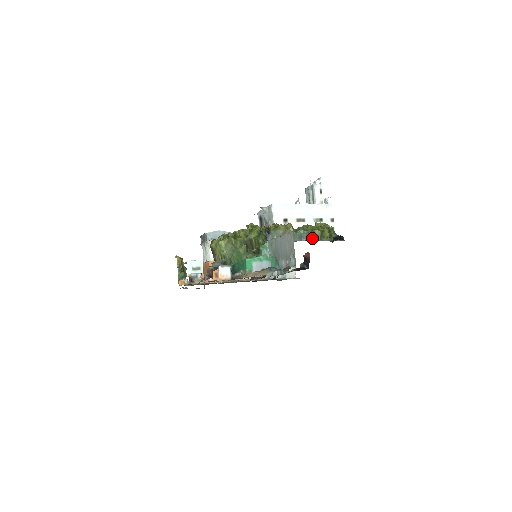
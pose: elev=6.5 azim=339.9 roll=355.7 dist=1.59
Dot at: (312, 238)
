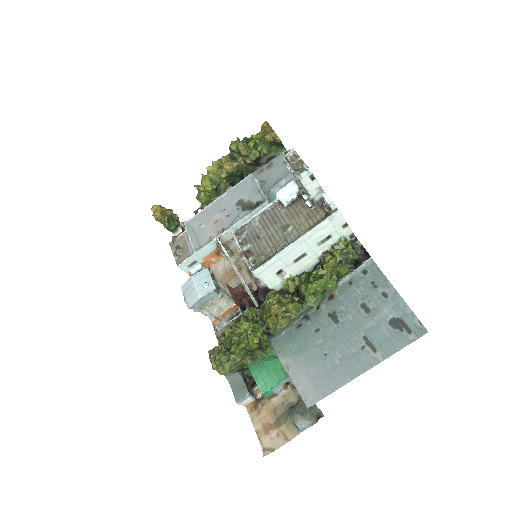
Dot at: (326, 295)
